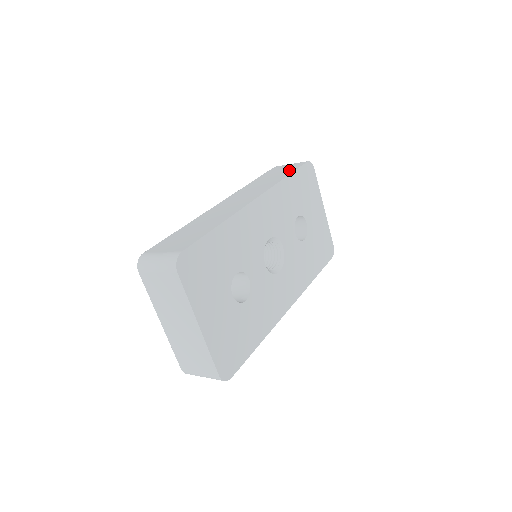
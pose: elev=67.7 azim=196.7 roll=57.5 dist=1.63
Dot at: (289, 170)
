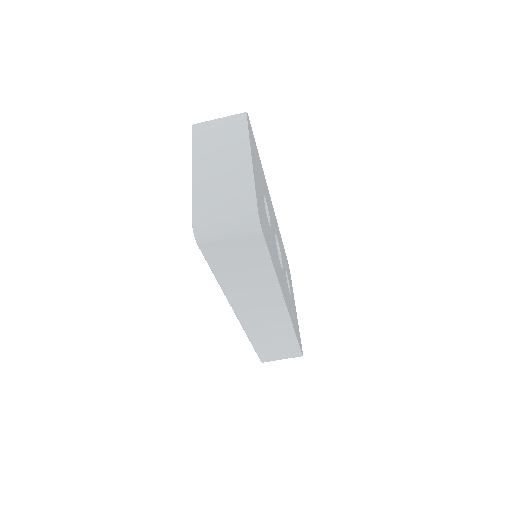
Dot at: occluded
